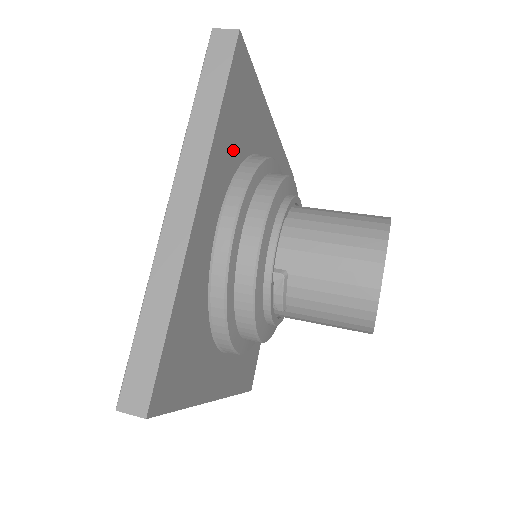
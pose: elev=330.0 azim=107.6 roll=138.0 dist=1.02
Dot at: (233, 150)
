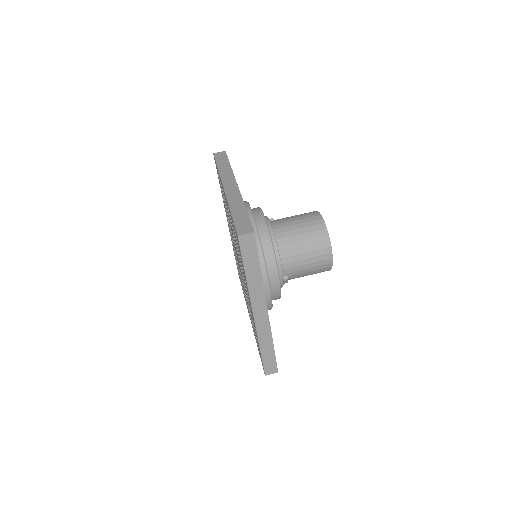
Dot at: occluded
